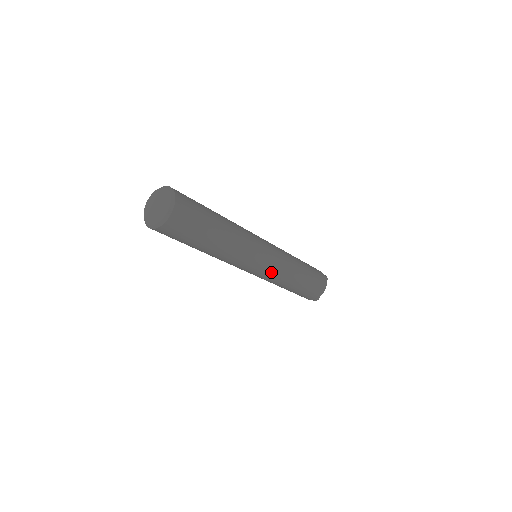
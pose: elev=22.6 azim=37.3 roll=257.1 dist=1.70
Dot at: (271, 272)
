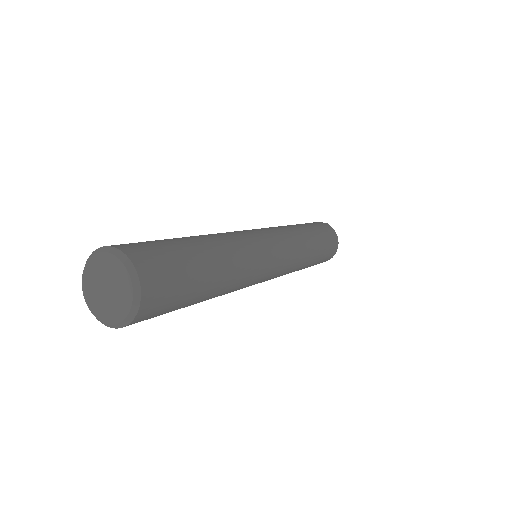
Dot at: (286, 266)
